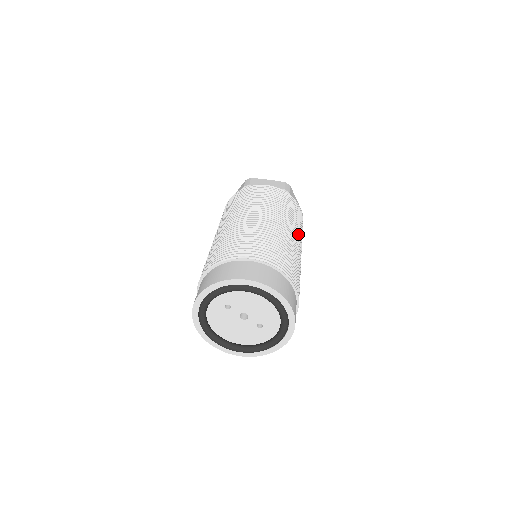
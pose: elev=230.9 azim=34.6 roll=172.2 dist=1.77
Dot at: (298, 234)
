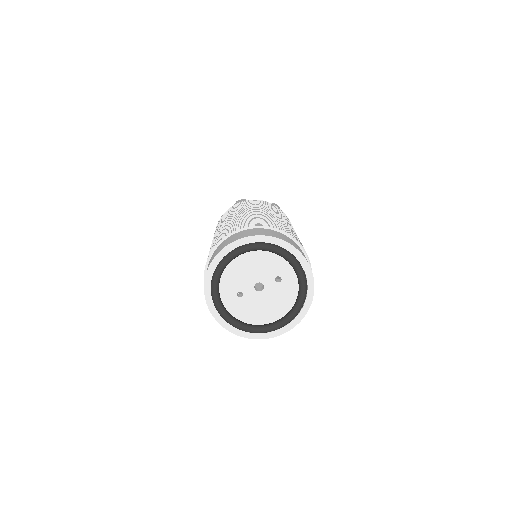
Dot at: occluded
